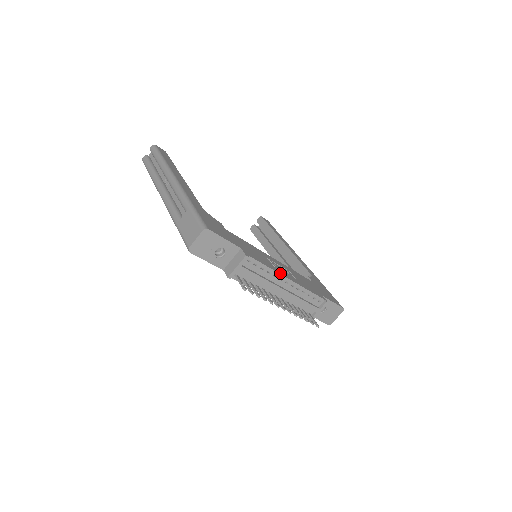
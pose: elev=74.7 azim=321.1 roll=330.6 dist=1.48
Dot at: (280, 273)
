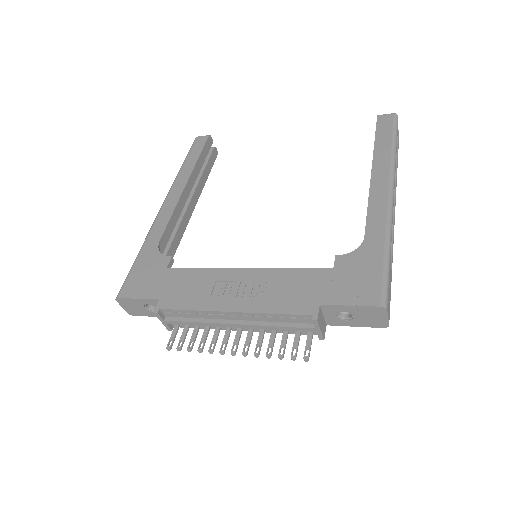
Dot at: (215, 309)
